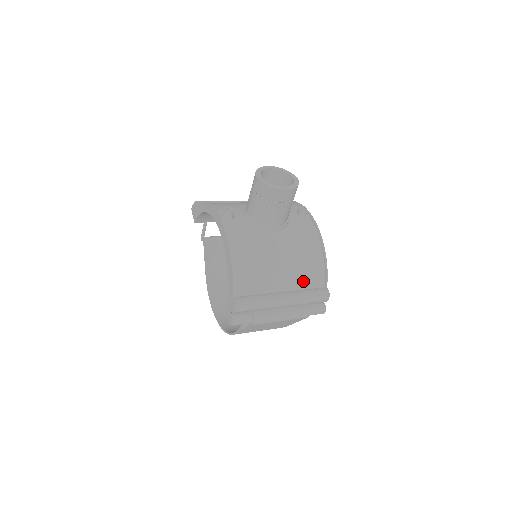
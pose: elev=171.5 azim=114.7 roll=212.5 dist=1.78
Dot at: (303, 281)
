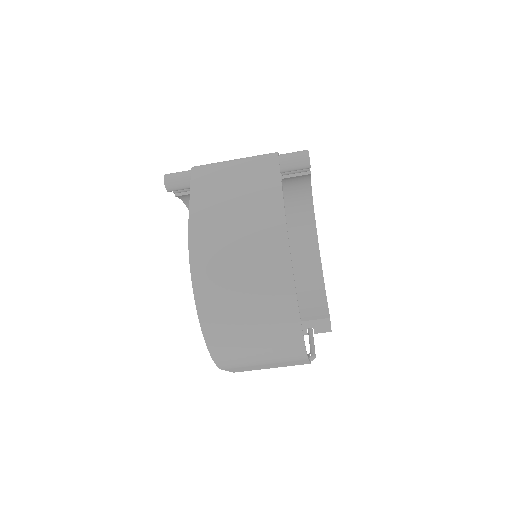
Dot at: occluded
